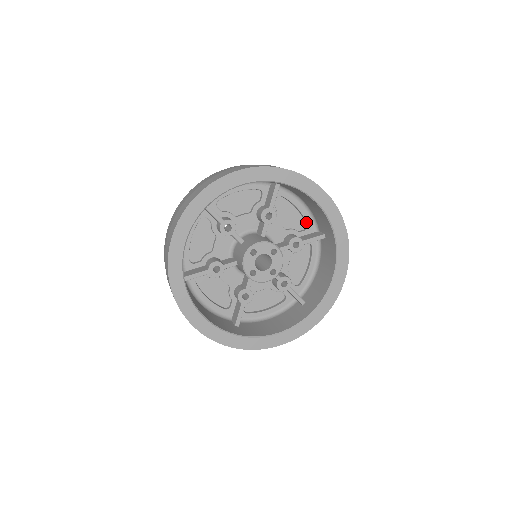
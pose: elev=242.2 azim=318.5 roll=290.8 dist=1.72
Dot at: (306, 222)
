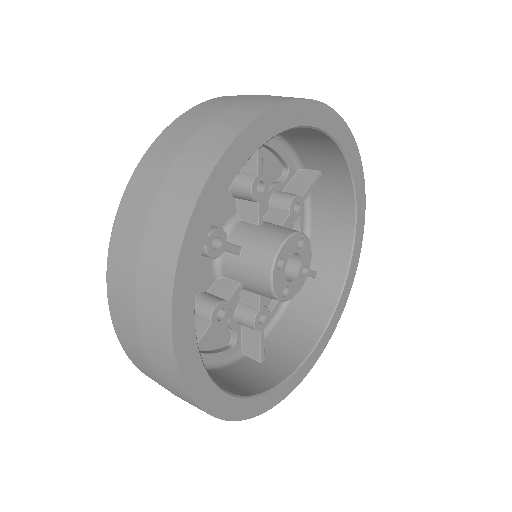
Dot at: (285, 164)
